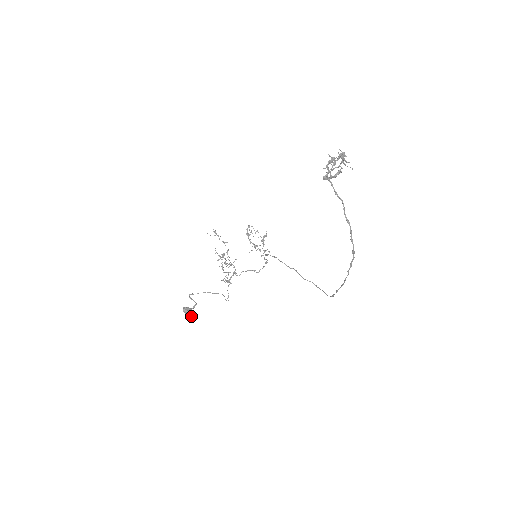
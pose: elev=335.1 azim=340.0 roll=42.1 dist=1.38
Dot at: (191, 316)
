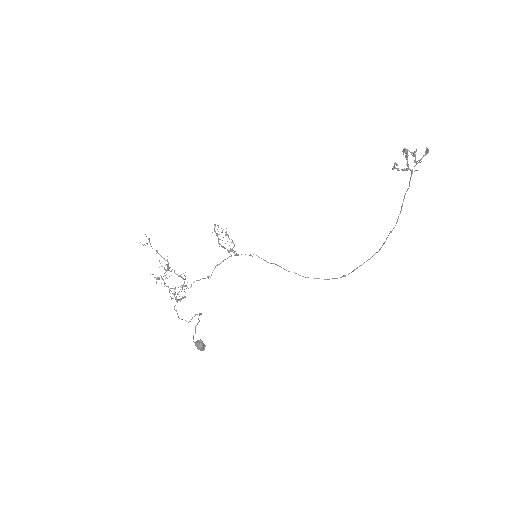
Dot at: (203, 350)
